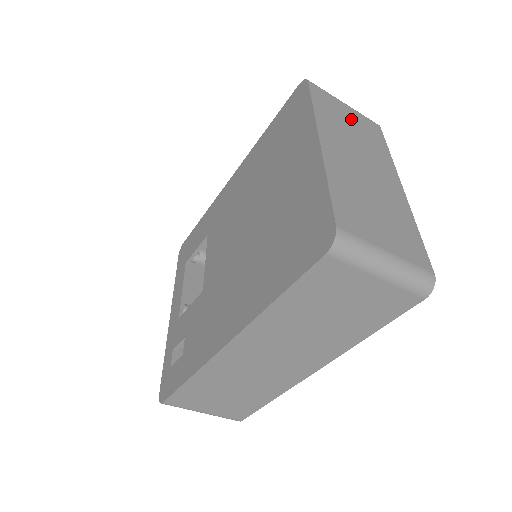
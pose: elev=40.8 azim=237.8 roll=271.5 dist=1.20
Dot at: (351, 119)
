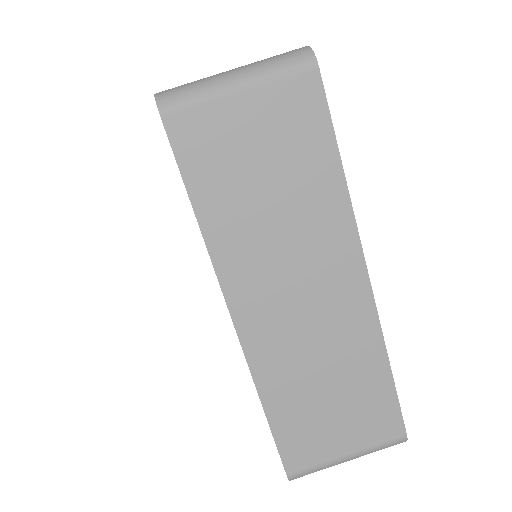
Dot at: occluded
